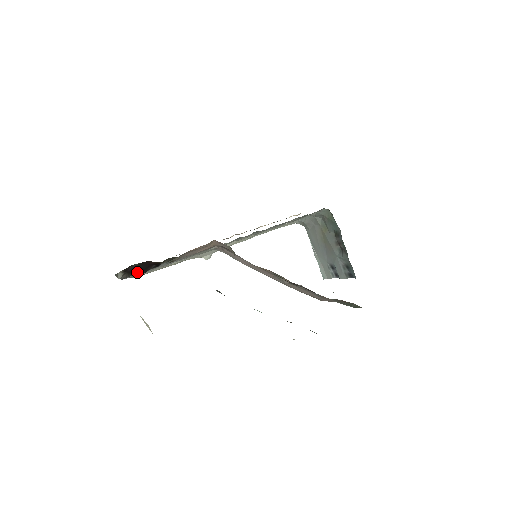
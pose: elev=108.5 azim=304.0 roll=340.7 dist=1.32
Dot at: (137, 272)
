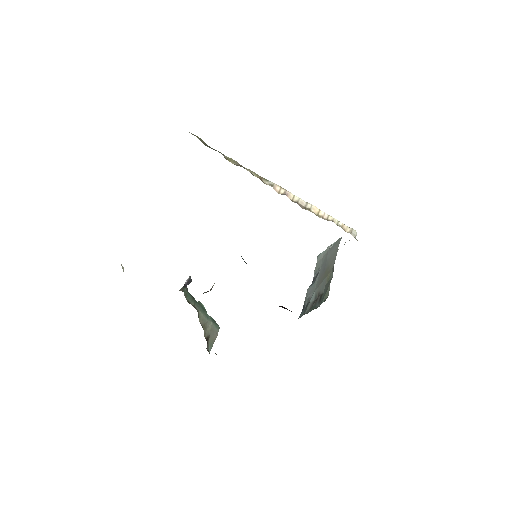
Dot at: occluded
